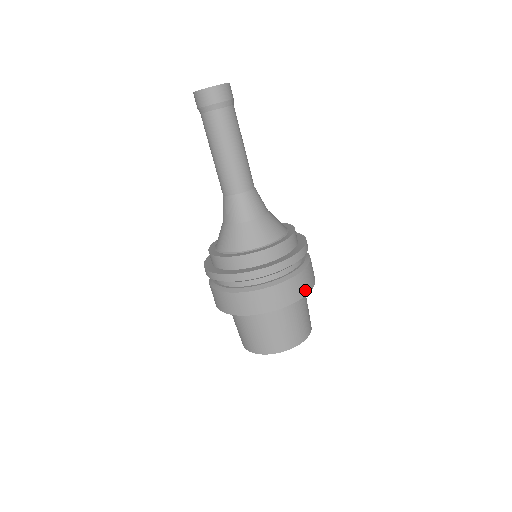
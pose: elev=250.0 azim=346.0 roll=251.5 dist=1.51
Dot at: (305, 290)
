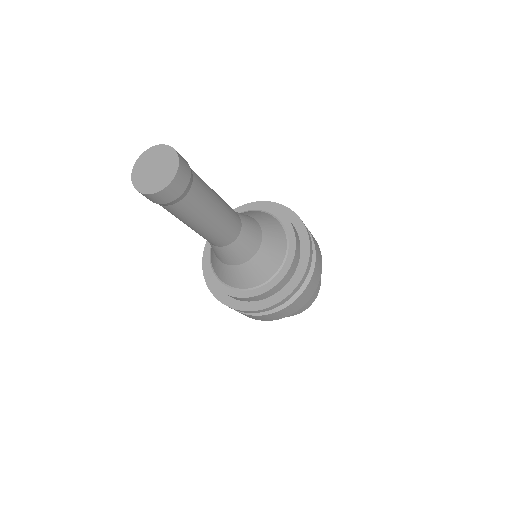
Dot at: (274, 319)
